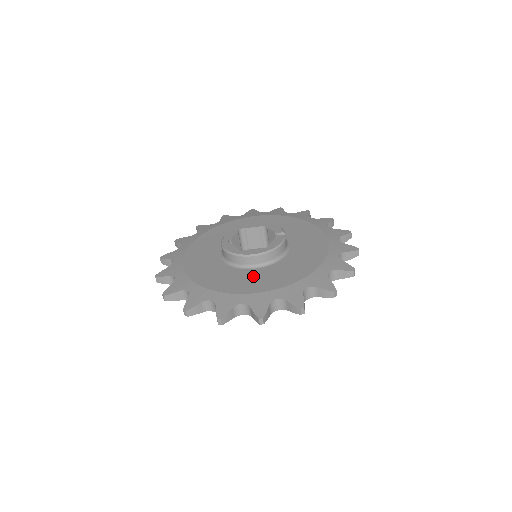
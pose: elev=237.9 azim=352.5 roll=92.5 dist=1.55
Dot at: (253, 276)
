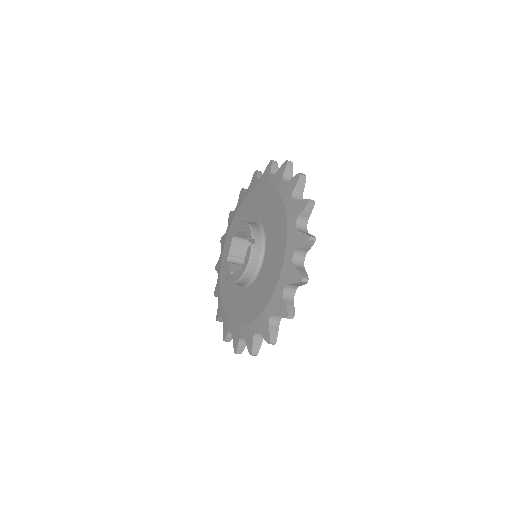
Dot at: (246, 300)
